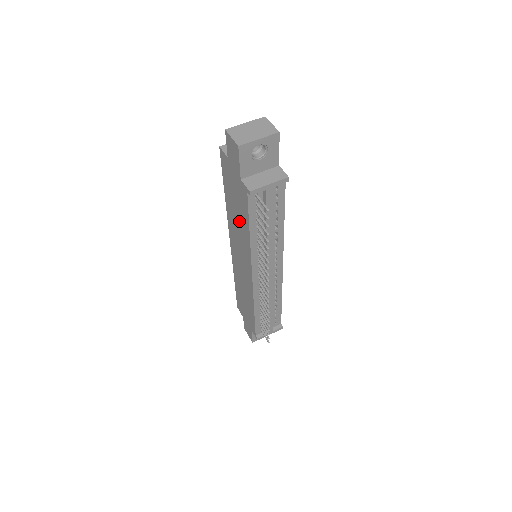
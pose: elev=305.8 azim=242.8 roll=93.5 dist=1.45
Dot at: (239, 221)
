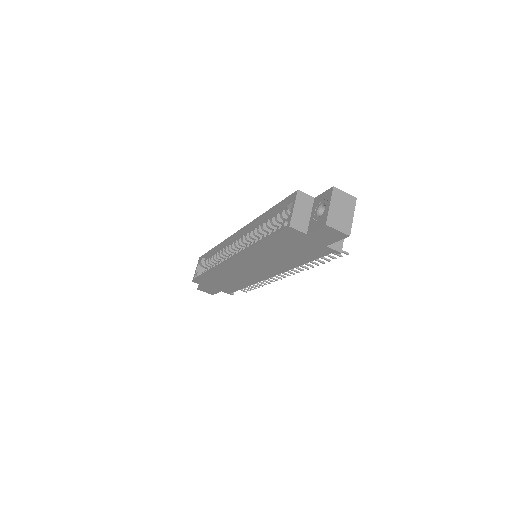
Dot at: (283, 258)
